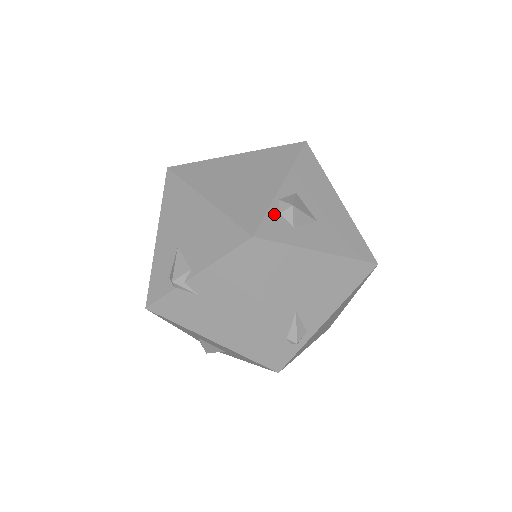
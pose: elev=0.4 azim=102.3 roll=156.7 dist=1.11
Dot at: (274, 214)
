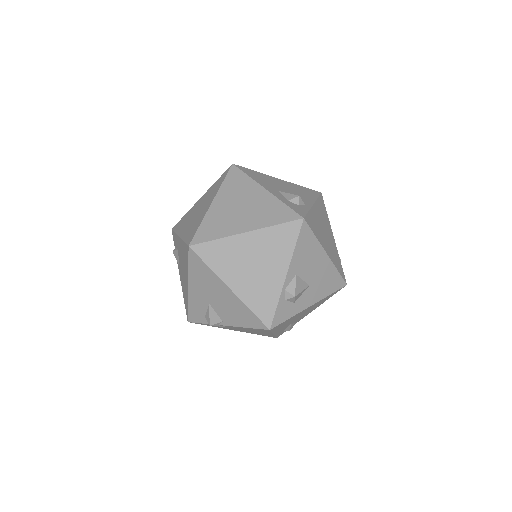
Dot at: (282, 303)
